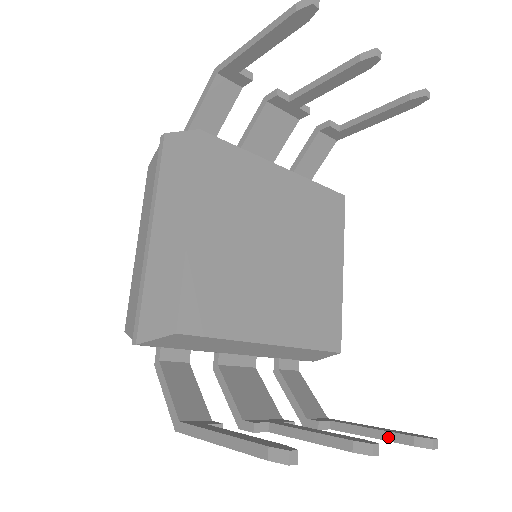
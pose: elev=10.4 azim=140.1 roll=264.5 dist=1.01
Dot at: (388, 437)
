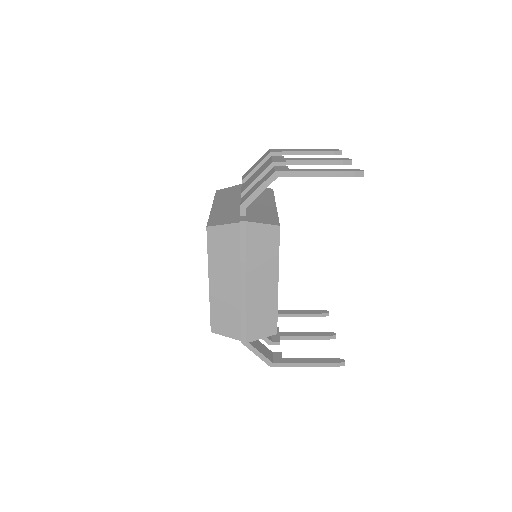
Dot at: (310, 316)
